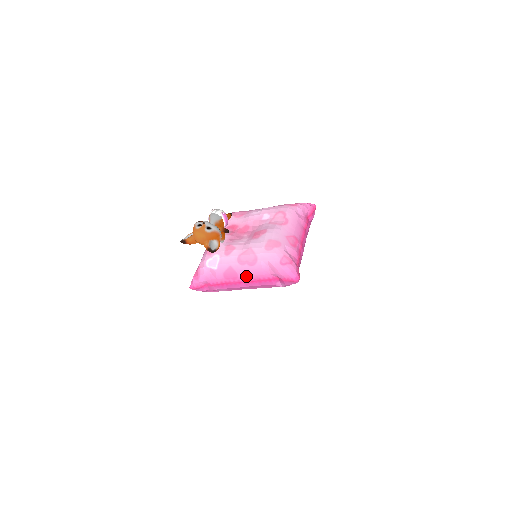
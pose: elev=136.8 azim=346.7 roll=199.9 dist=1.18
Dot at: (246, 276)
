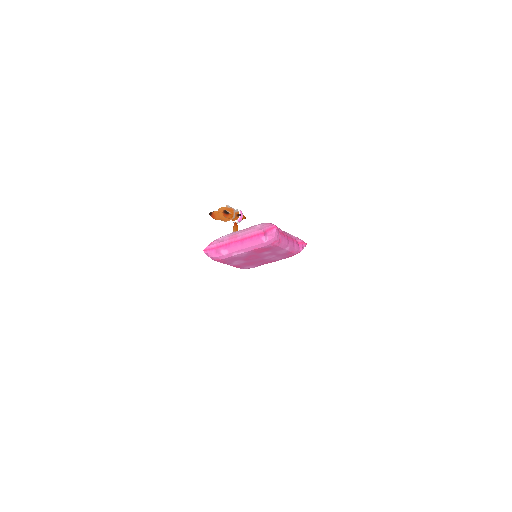
Dot at: occluded
